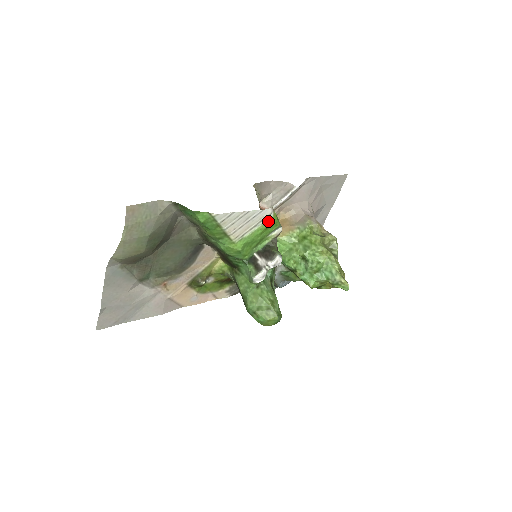
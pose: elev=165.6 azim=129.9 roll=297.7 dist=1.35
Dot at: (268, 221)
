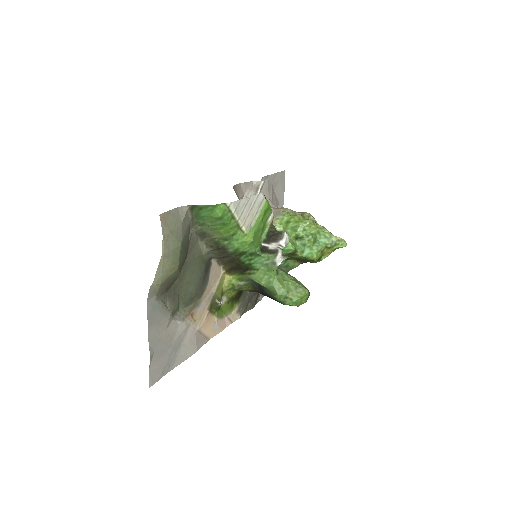
Dot at: (264, 206)
